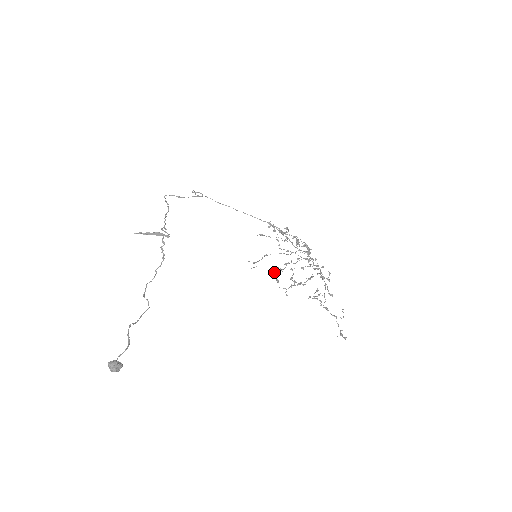
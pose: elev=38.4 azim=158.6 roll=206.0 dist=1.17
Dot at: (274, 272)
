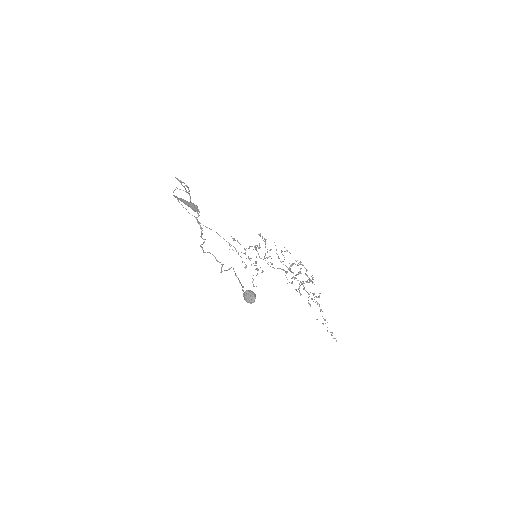
Dot at: (300, 263)
